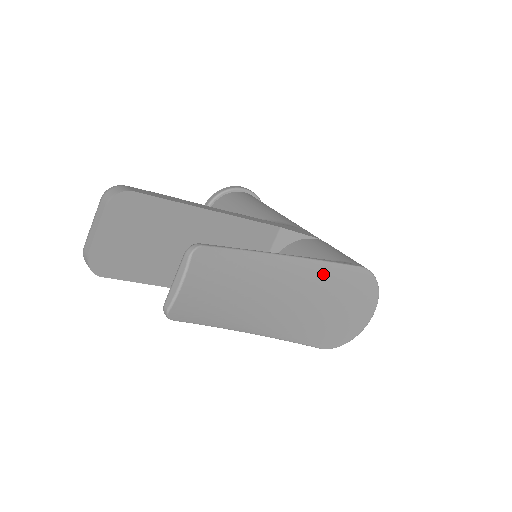
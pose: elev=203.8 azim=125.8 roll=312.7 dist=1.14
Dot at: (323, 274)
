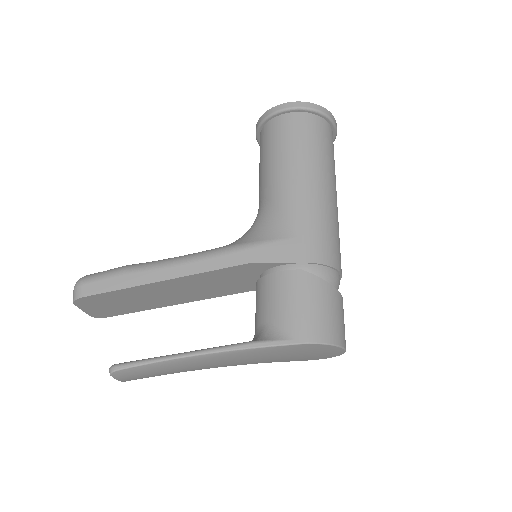
Dot at: (253, 353)
